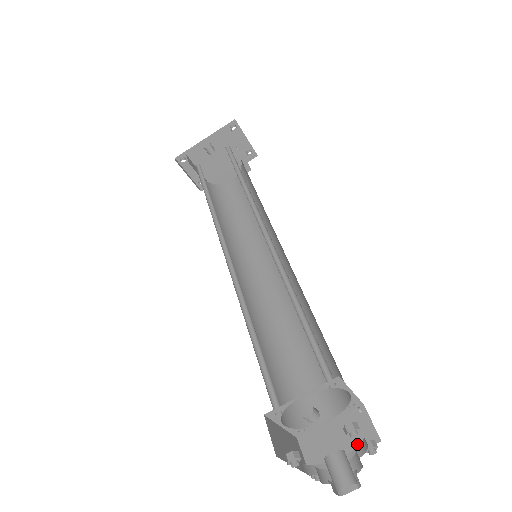
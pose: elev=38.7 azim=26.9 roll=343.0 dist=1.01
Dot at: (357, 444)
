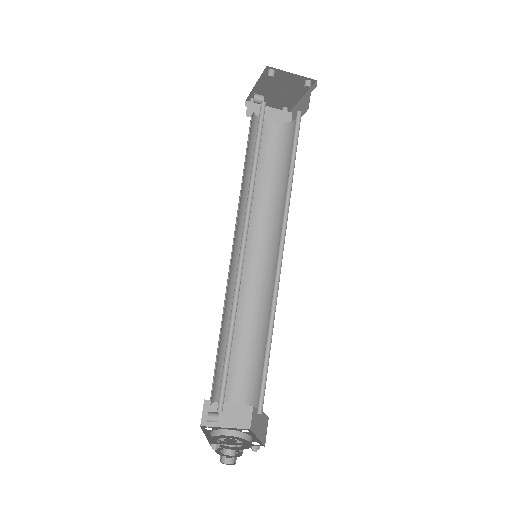
Dot at: (261, 436)
